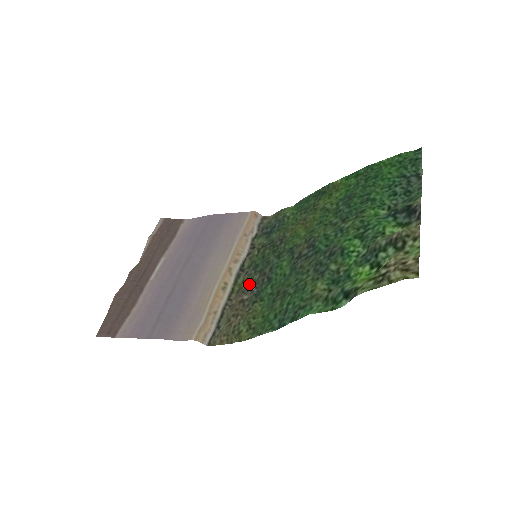
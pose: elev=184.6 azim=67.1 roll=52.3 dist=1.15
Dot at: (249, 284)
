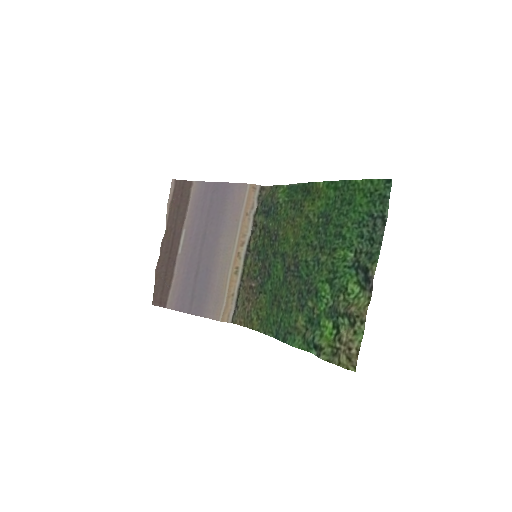
Dot at: (255, 271)
